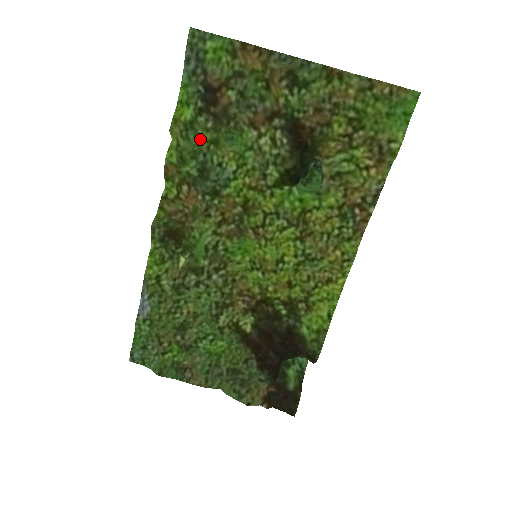
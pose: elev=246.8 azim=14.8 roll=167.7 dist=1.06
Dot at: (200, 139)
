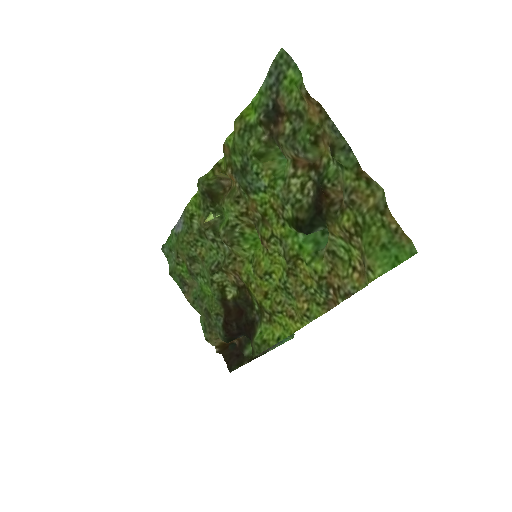
Dot at: (251, 144)
